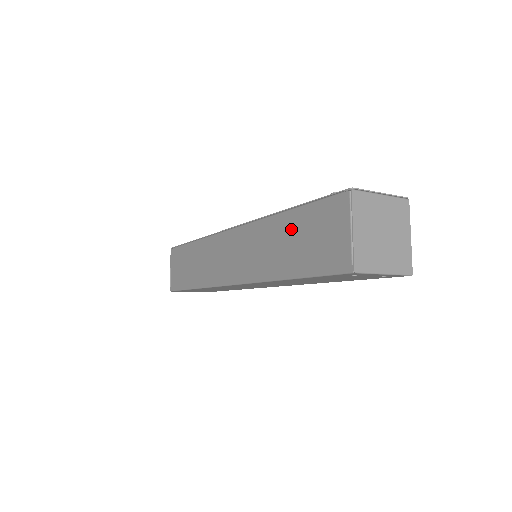
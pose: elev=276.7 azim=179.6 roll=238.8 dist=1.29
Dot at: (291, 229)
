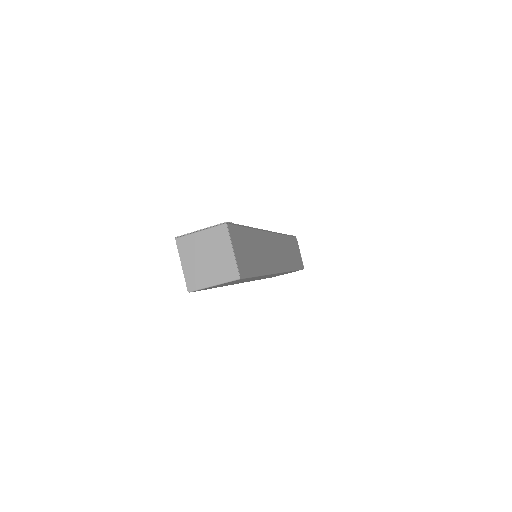
Dot at: occluded
